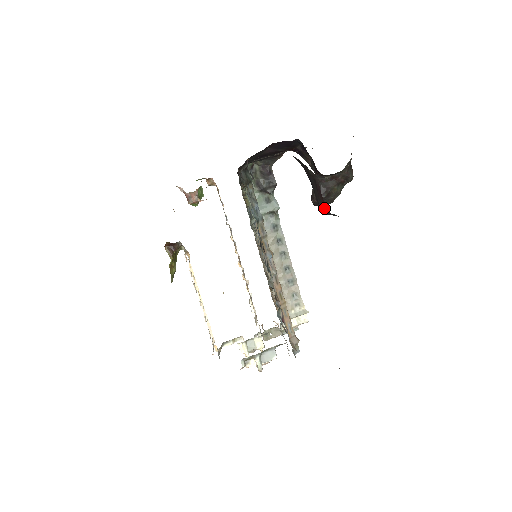
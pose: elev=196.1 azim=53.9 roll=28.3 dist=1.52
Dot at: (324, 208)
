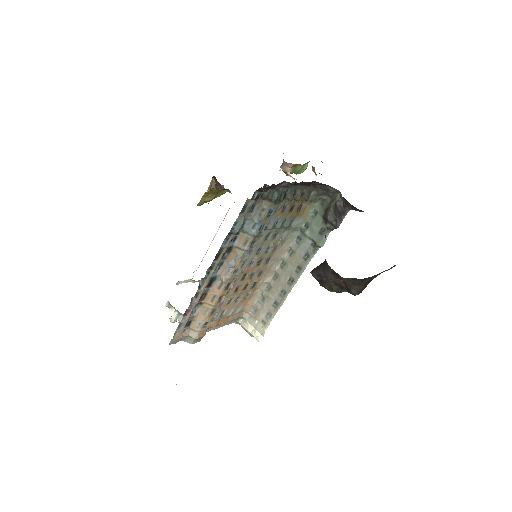
Dot at: occluded
